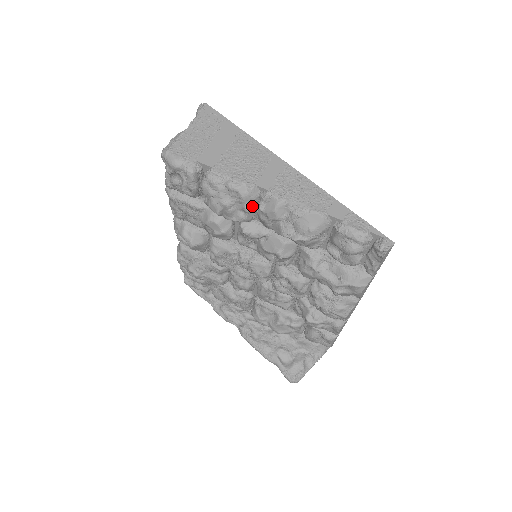
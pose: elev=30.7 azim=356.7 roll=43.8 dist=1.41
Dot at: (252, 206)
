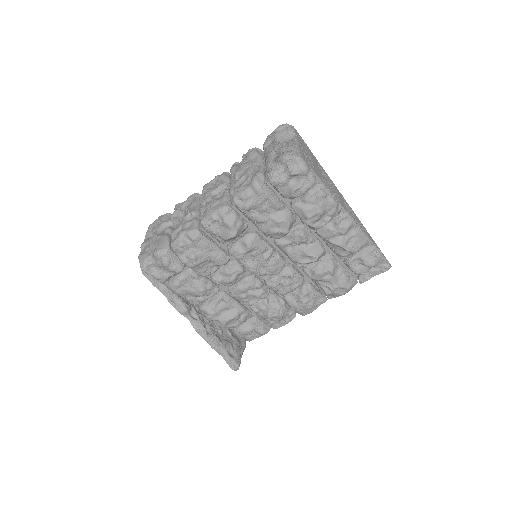
Dot at: (331, 219)
